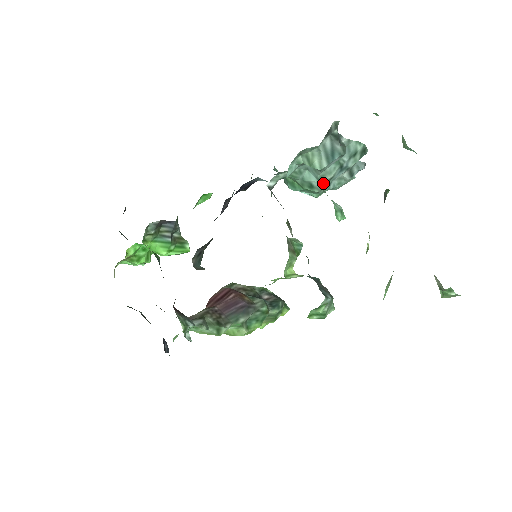
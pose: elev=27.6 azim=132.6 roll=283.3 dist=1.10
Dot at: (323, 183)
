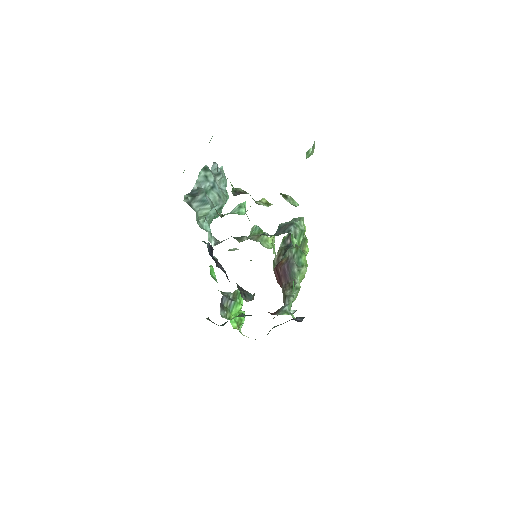
Dot at: (220, 215)
